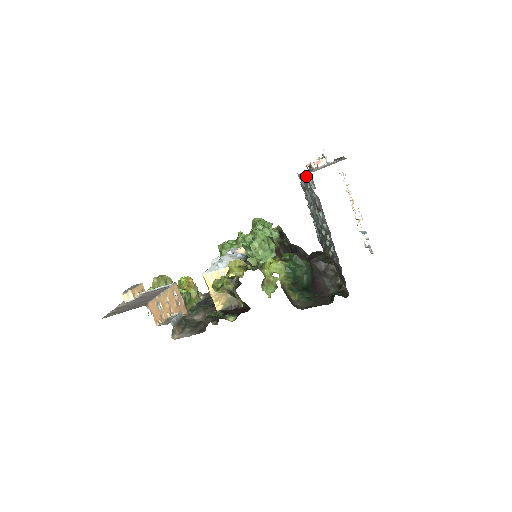
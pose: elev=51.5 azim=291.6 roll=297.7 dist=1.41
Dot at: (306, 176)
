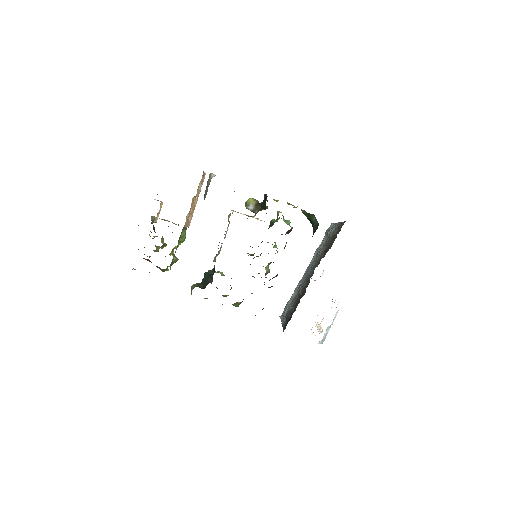
Dot at: occluded
